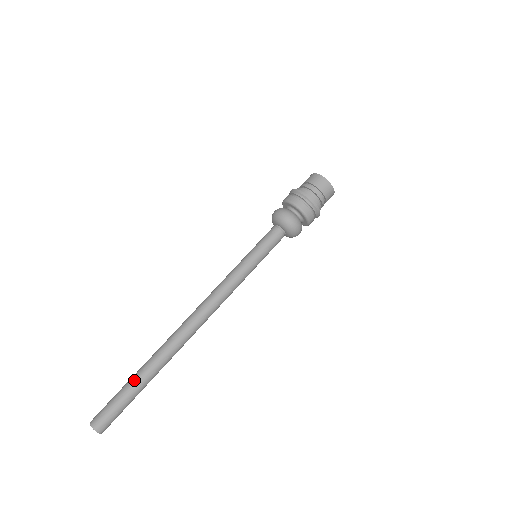
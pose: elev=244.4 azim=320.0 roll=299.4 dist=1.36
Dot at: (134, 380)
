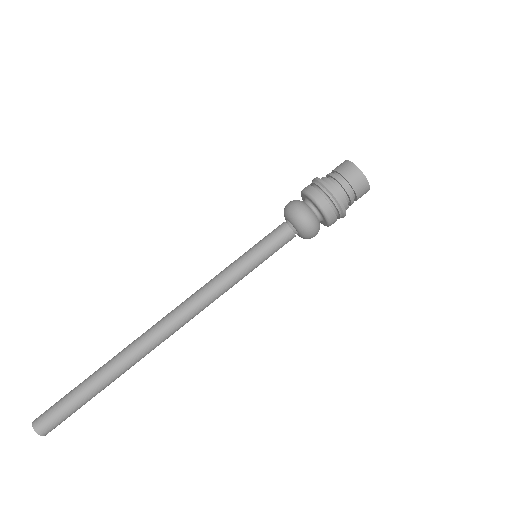
Dot at: (87, 381)
